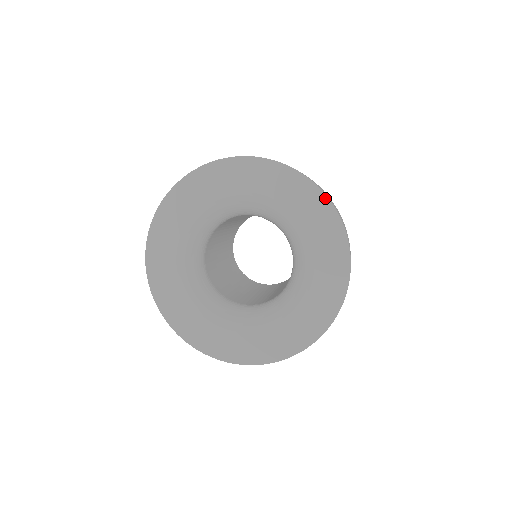
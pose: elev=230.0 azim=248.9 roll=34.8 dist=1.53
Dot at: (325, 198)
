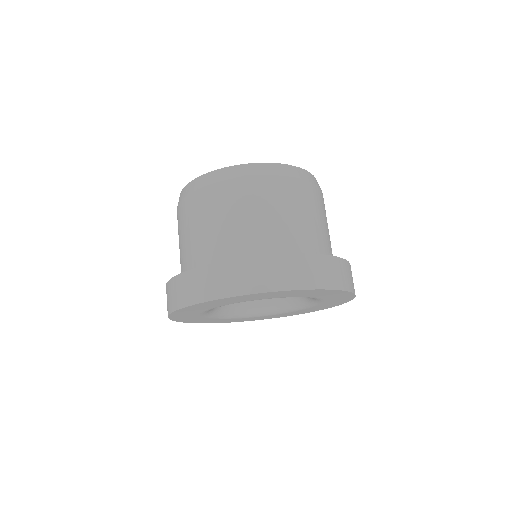
Dot at: (310, 290)
